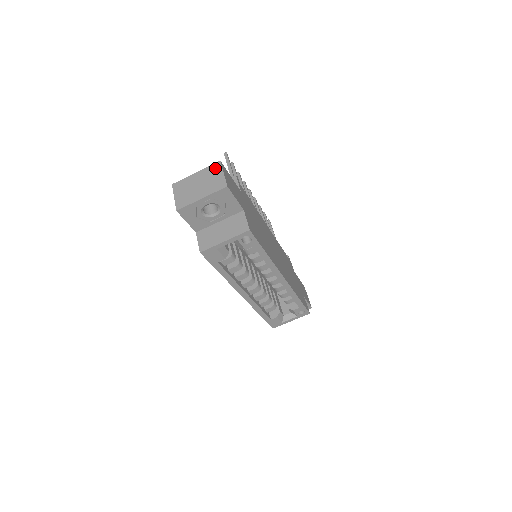
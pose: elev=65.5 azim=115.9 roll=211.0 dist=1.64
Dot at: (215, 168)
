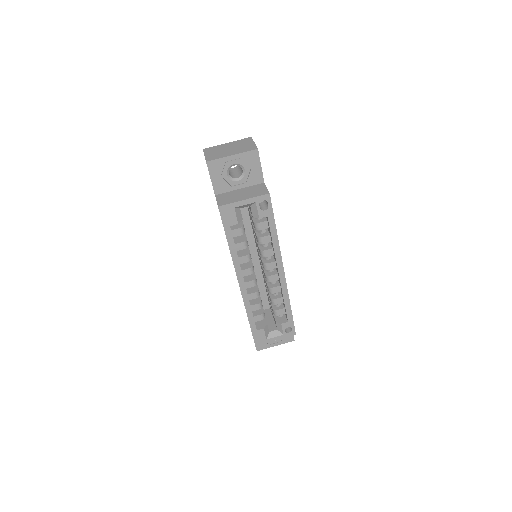
Dot at: (246, 140)
